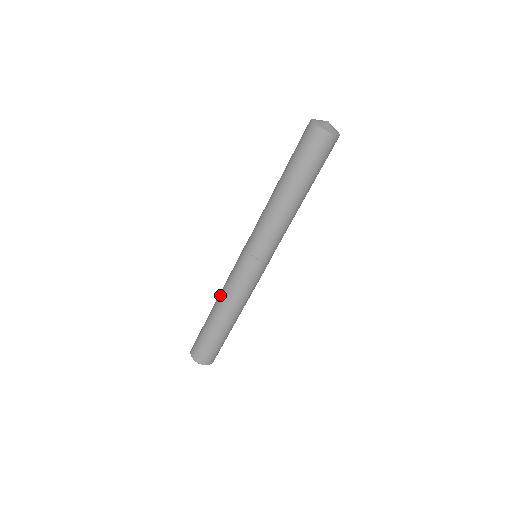
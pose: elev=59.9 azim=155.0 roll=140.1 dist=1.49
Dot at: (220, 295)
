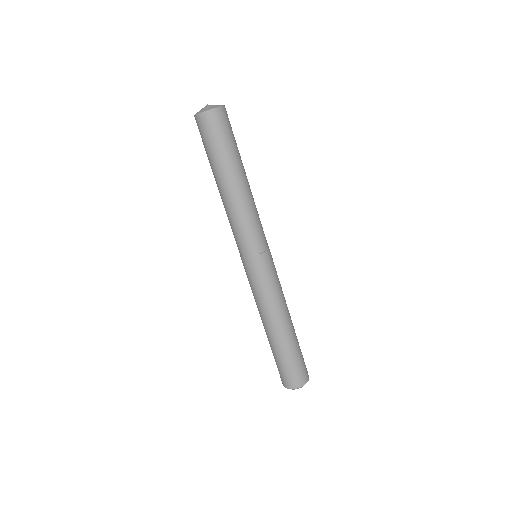
Dot at: occluded
